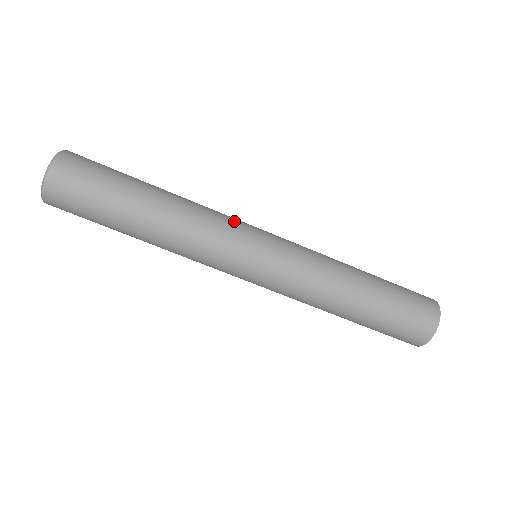
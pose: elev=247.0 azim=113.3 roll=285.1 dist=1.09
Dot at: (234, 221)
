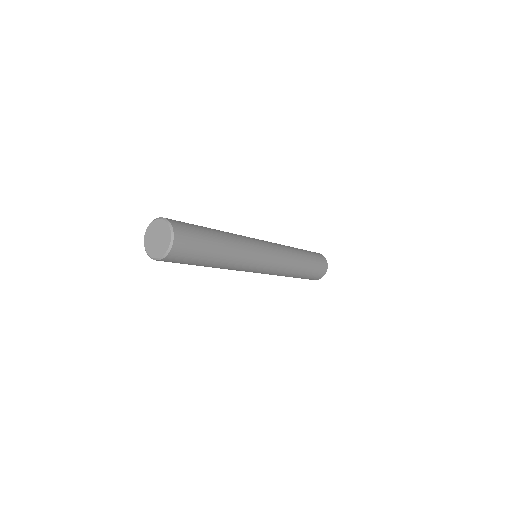
Dot at: (249, 269)
